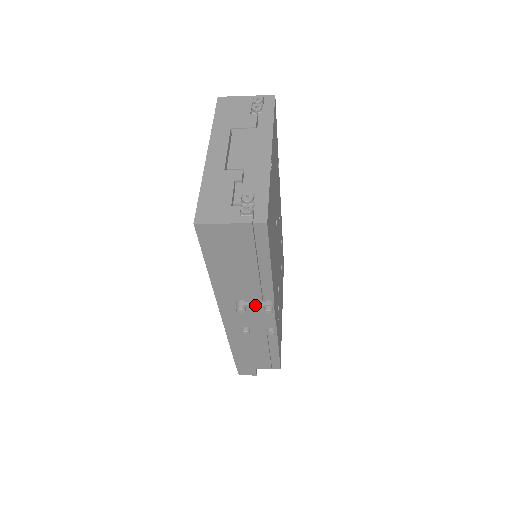
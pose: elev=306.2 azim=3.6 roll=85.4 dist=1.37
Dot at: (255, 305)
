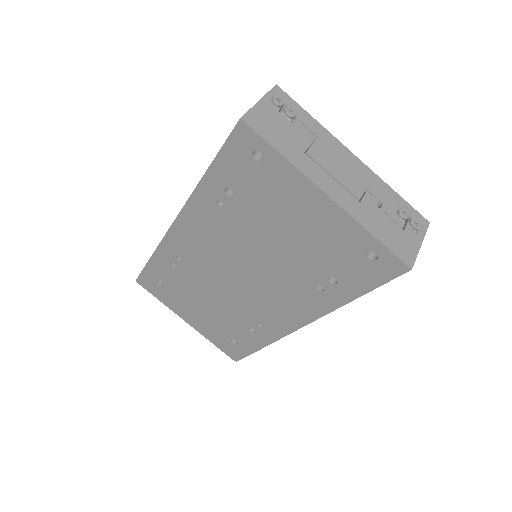
Dot at: occluded
